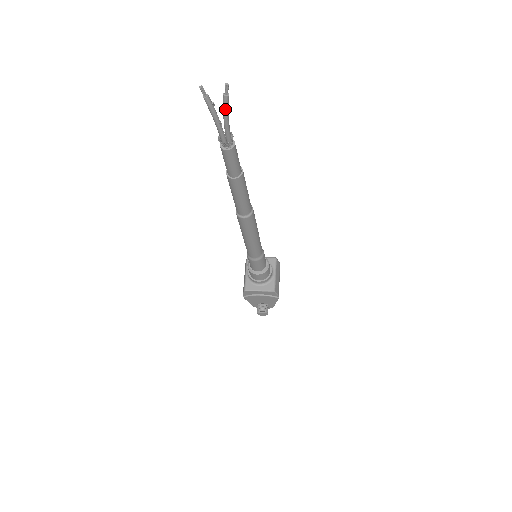
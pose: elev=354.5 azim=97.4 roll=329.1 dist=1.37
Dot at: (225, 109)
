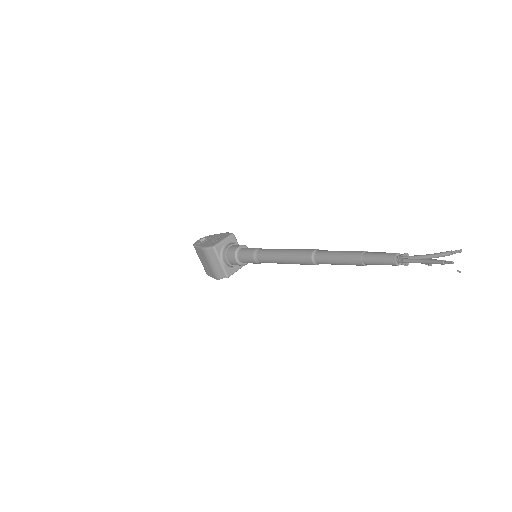
Dot at: occluded
